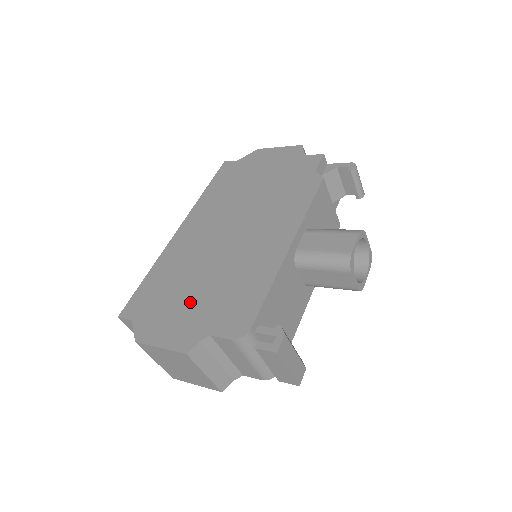
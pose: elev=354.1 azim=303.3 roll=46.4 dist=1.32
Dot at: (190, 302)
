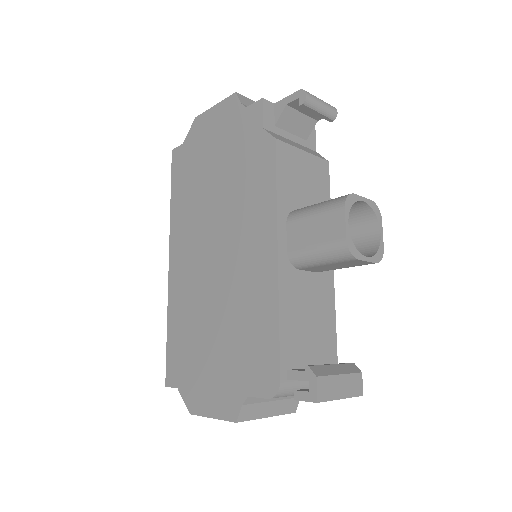
Dot at: (215, 357)
